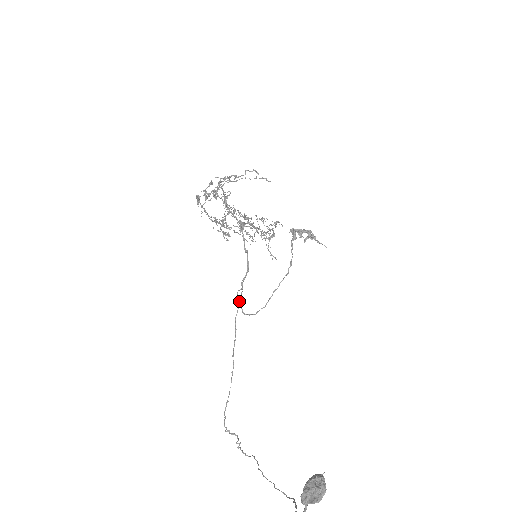
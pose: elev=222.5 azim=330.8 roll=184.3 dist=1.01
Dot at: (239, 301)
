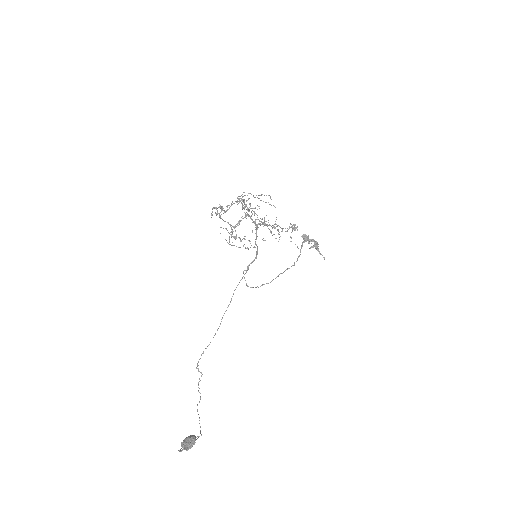
Dot at: (244, 277)
